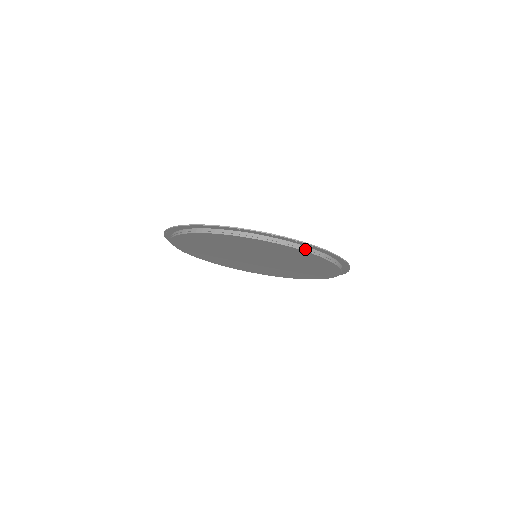
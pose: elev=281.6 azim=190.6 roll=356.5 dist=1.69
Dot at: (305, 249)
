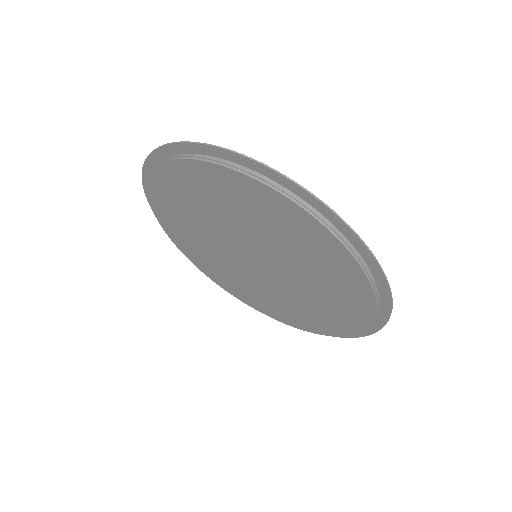
Dot at: (356, 256)
